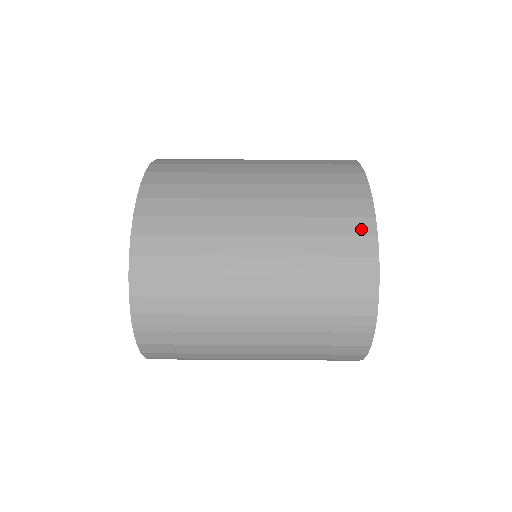
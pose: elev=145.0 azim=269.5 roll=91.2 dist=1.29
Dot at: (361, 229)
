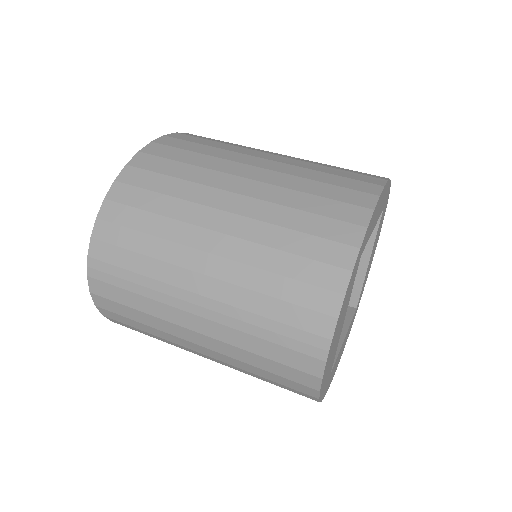
Dot at: (344, 235)
